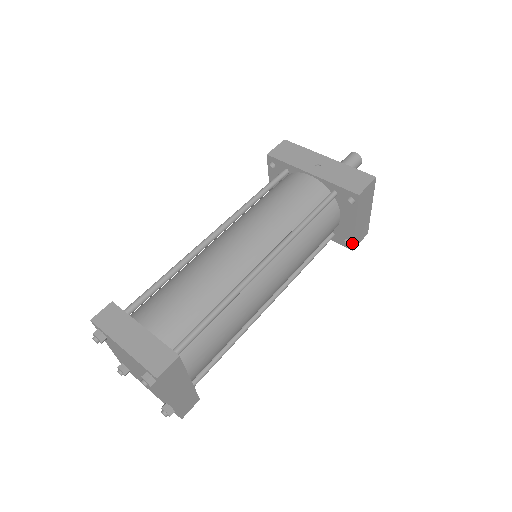
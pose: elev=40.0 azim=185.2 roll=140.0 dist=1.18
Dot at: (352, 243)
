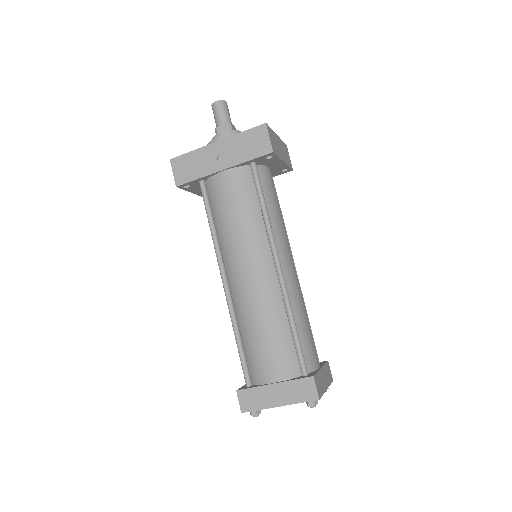
Dot at: (289, 169)
